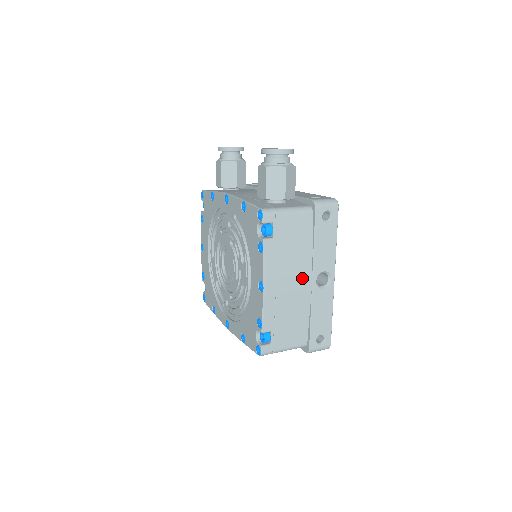
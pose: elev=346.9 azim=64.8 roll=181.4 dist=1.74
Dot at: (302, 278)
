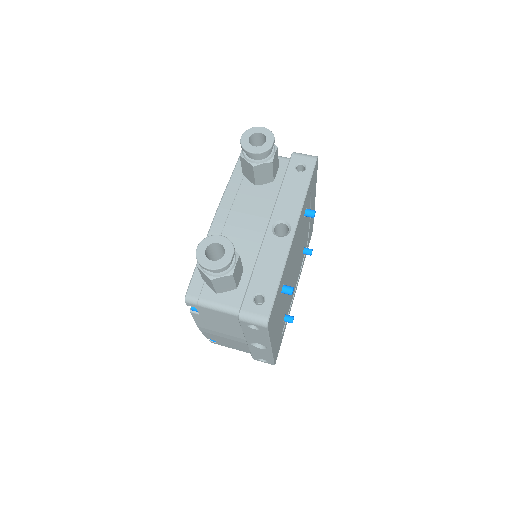
Dot at: (235, 337)
